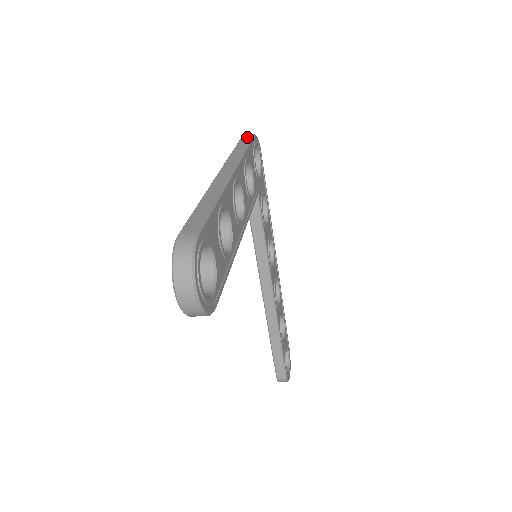
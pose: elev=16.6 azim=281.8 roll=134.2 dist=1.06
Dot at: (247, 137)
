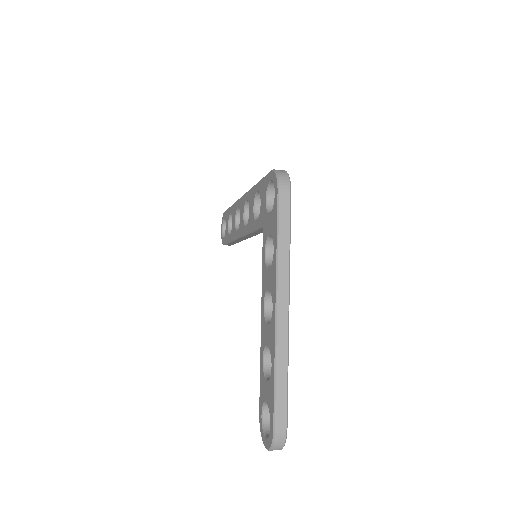
Dot at: (286, 201)
